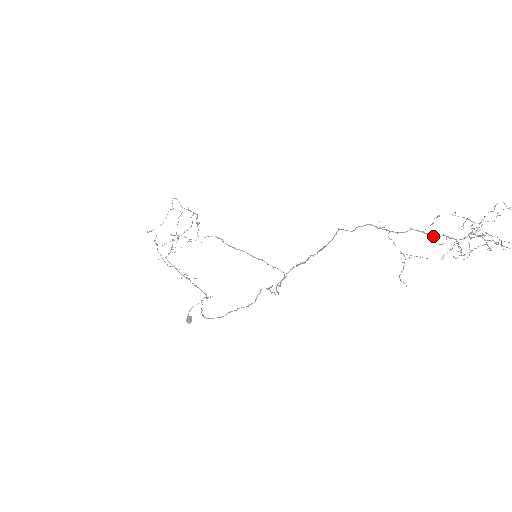
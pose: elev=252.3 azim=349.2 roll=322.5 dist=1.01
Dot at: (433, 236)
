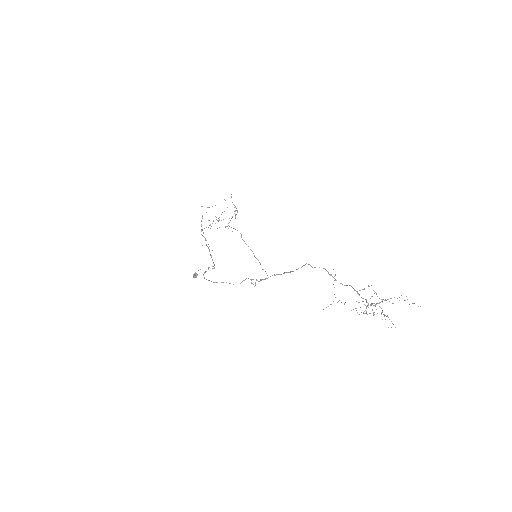
Dot at: occluded
